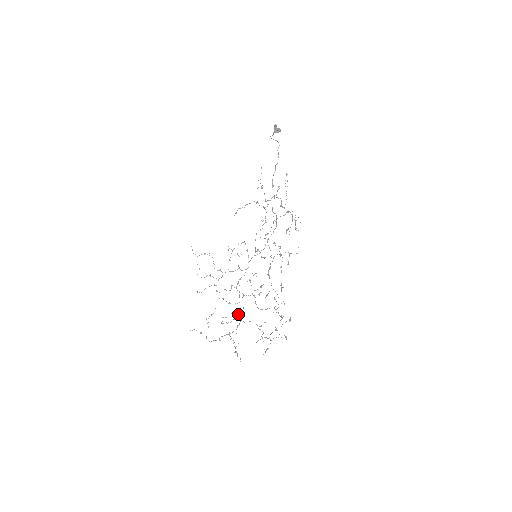
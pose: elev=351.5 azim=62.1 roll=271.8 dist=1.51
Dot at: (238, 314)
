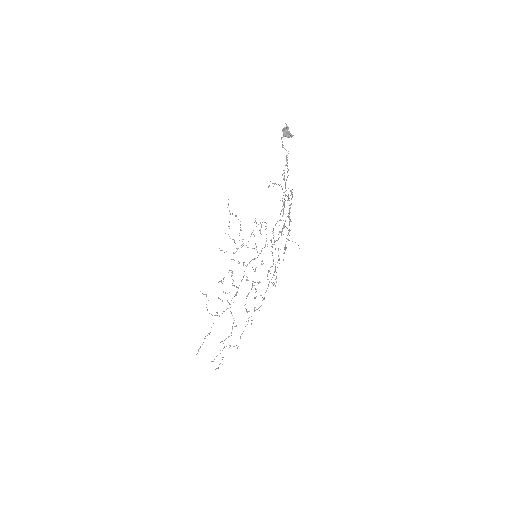
Dot at: (232, 298)
